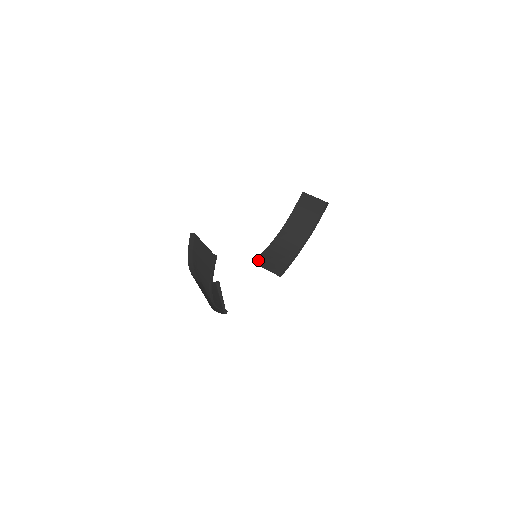
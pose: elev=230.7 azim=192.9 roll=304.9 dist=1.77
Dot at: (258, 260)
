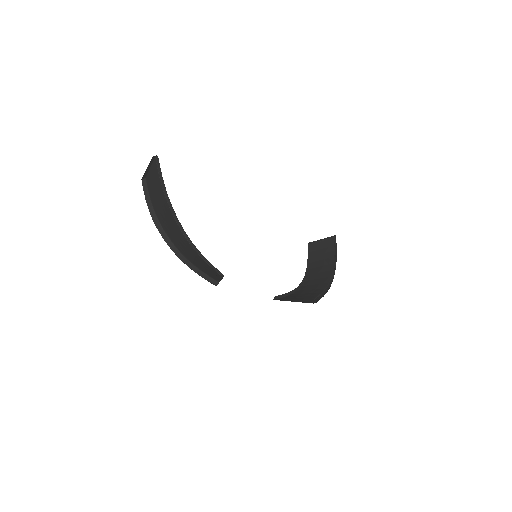
Dot at: (282, 299)
